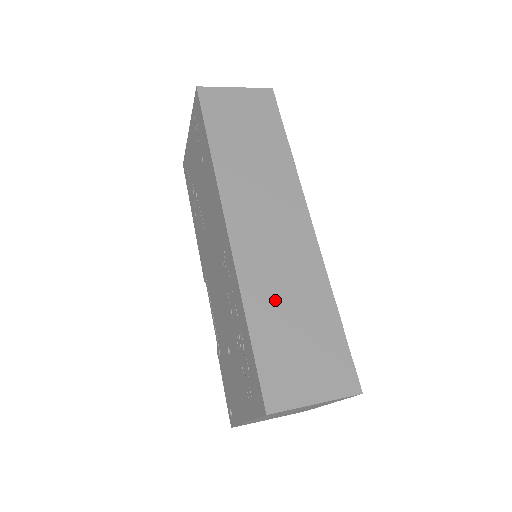
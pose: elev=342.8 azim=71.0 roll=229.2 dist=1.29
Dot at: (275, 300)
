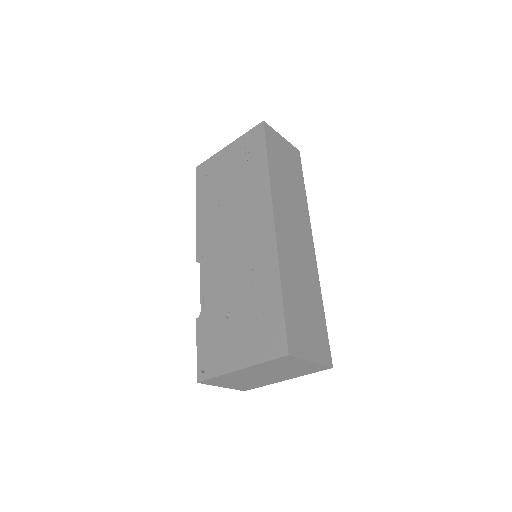
Dot at: (296, 284)
